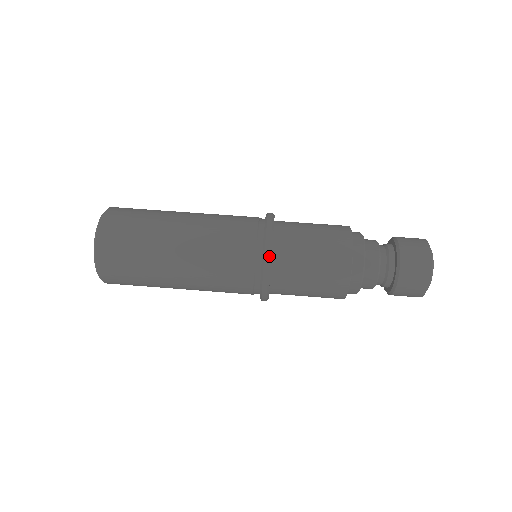
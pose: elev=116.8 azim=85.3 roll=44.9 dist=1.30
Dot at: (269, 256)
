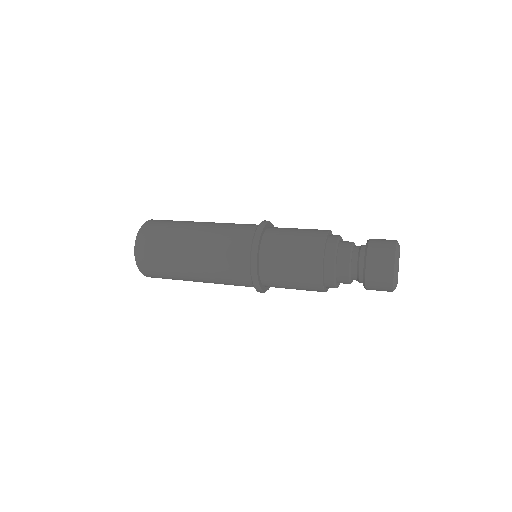
Dot at: (257, 239)
